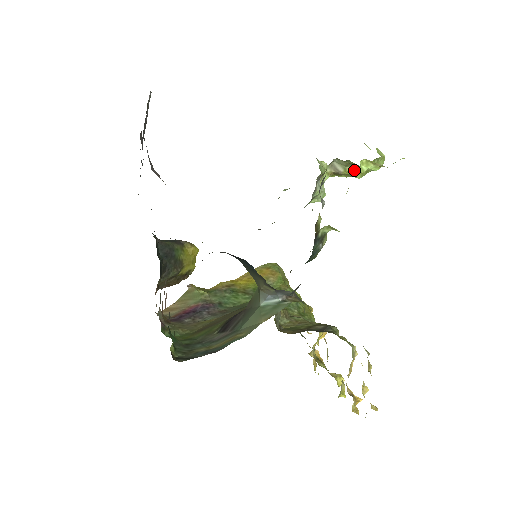
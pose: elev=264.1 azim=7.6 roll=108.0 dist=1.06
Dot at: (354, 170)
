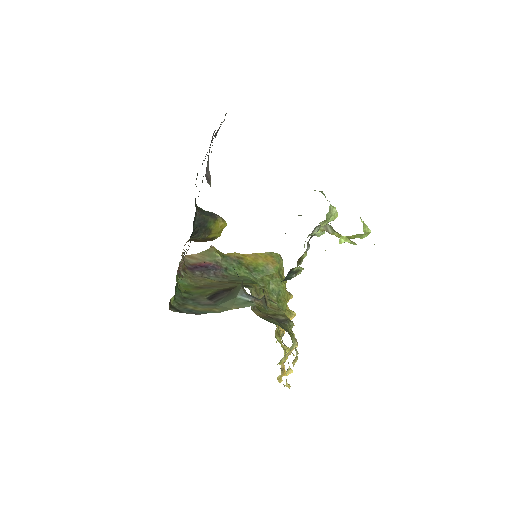
Dot at: (340, 236)
